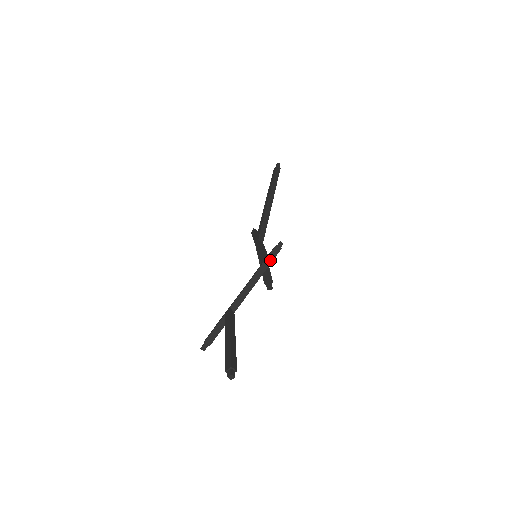
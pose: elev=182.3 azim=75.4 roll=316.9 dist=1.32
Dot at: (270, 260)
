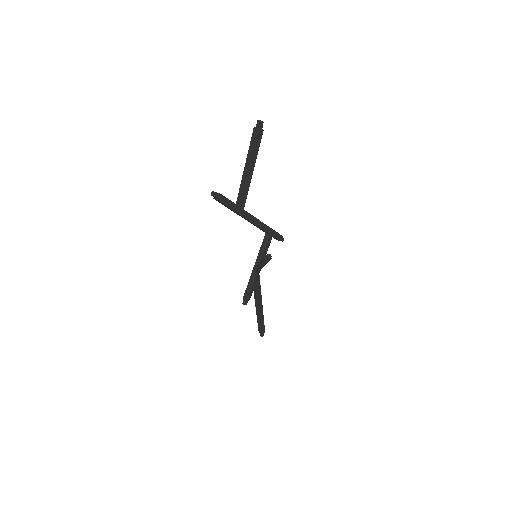
Dot at: (274, 231)
